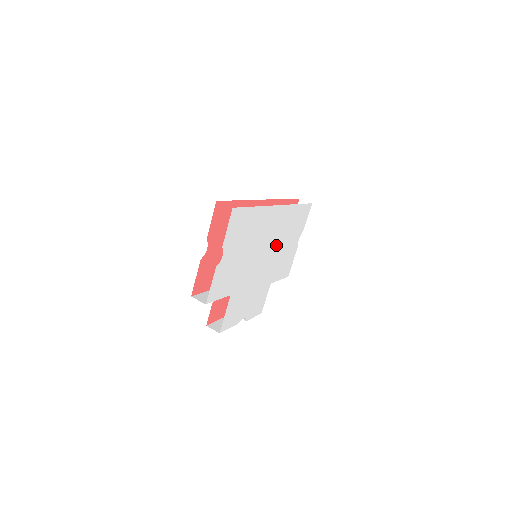
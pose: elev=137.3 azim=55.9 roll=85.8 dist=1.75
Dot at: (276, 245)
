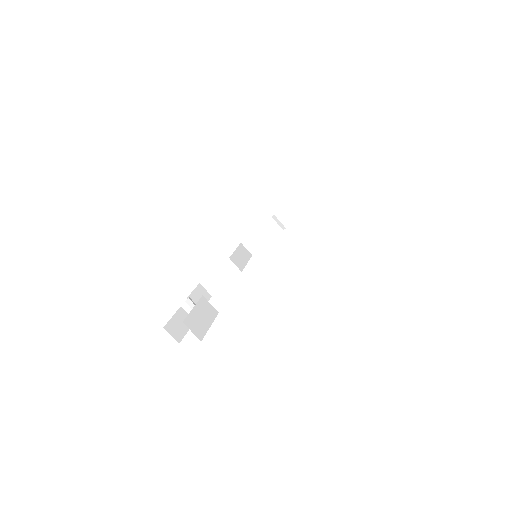
Dot at: occluded
